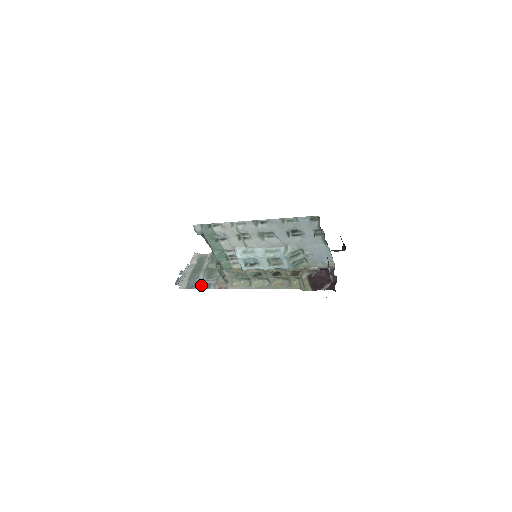
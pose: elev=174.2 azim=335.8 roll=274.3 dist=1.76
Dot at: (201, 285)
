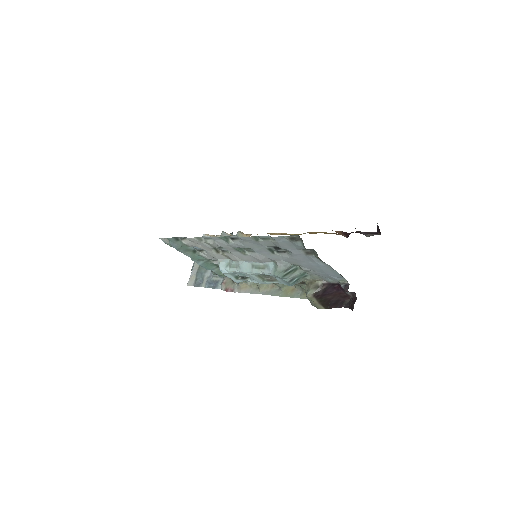
Dot at: (208, 283)
